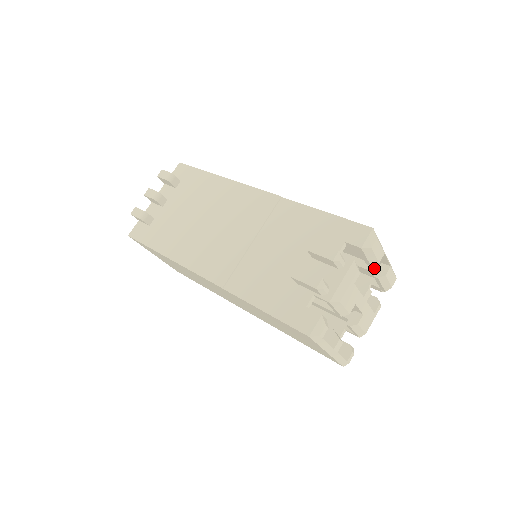
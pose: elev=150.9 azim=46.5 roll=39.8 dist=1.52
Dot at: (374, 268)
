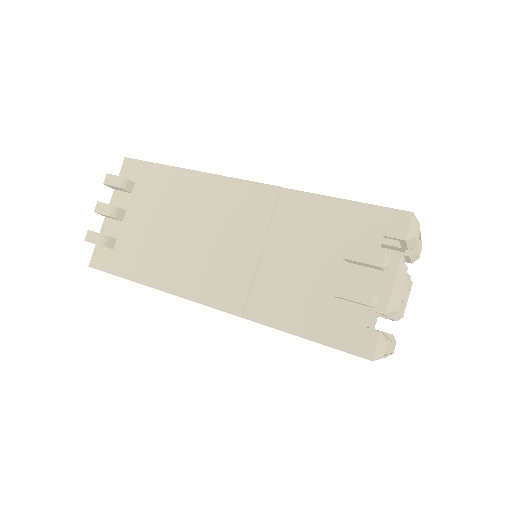
Dot at: (398, 243)
